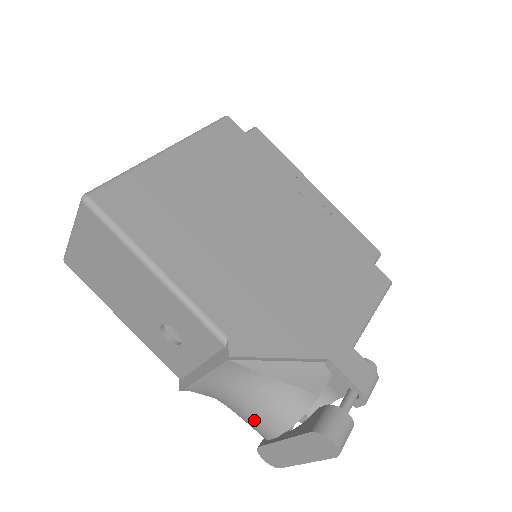
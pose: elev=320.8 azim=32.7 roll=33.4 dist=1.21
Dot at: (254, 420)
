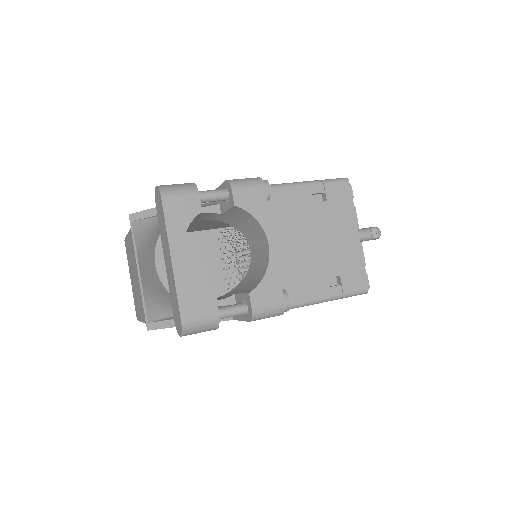
Dot at: (150, 263)
